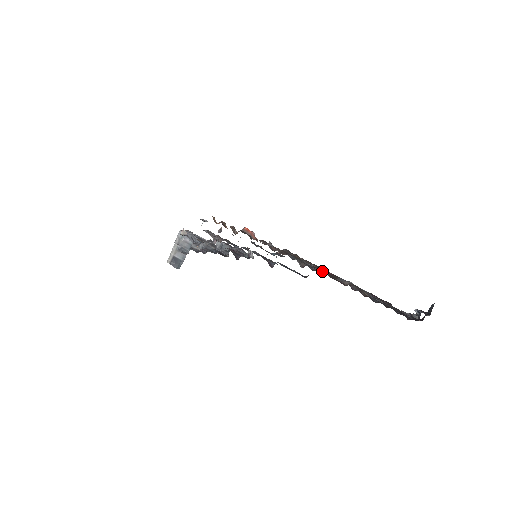
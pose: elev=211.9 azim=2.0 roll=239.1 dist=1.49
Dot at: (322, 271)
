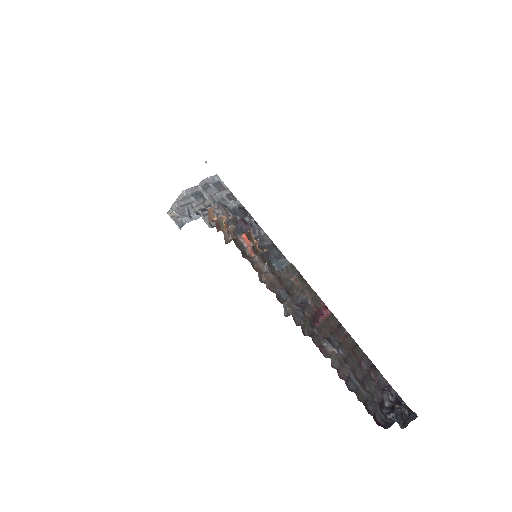
Dot at: (316, 314)
